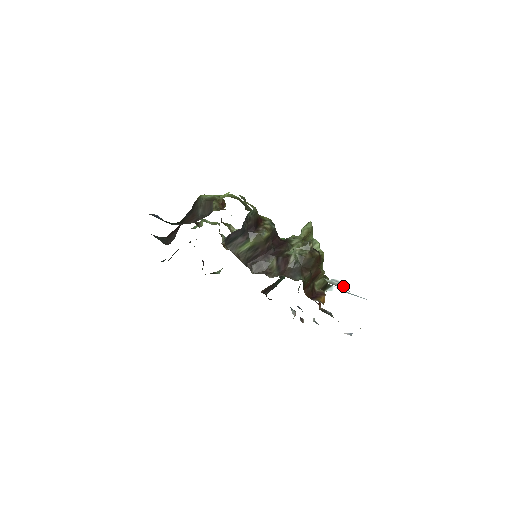
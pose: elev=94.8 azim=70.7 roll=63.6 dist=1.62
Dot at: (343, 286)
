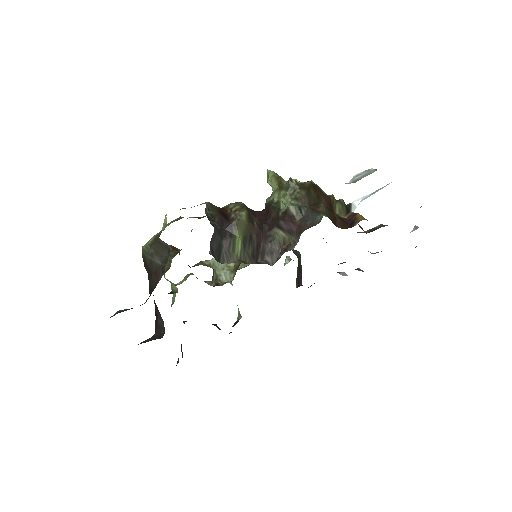
Dot at: (369, 173)
